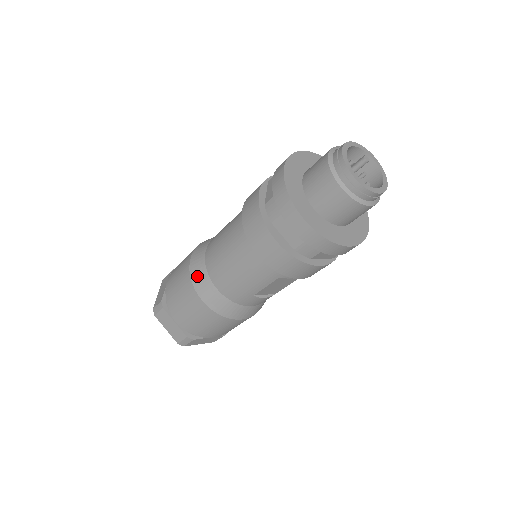
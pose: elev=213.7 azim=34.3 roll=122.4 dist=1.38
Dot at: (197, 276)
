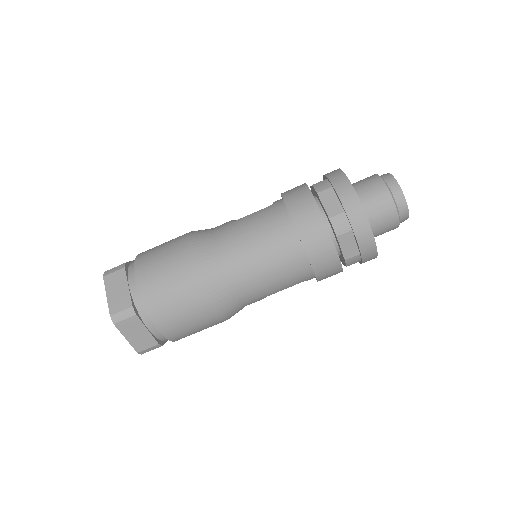
Dot at: (211, 279)
